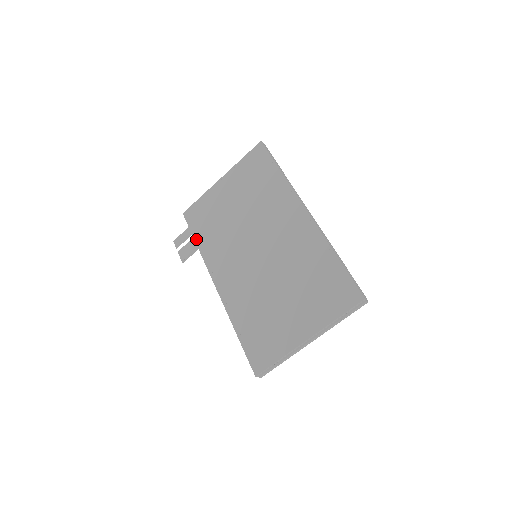
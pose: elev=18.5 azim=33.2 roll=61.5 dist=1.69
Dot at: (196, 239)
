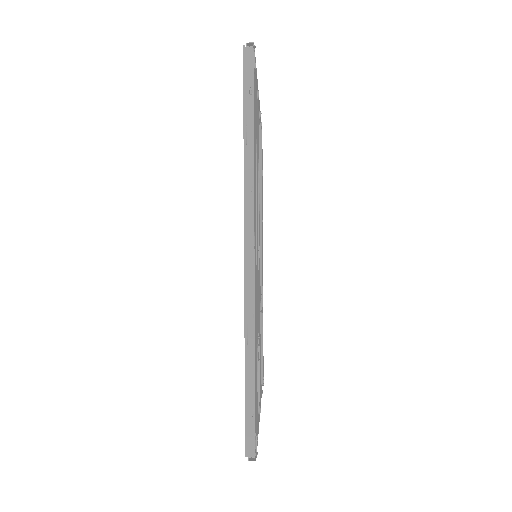
Dot at: occluded
